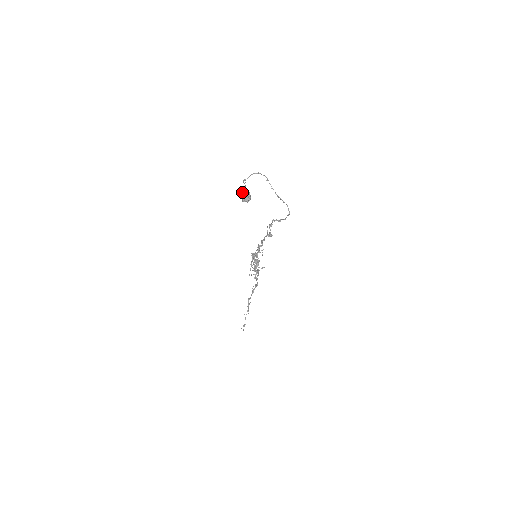
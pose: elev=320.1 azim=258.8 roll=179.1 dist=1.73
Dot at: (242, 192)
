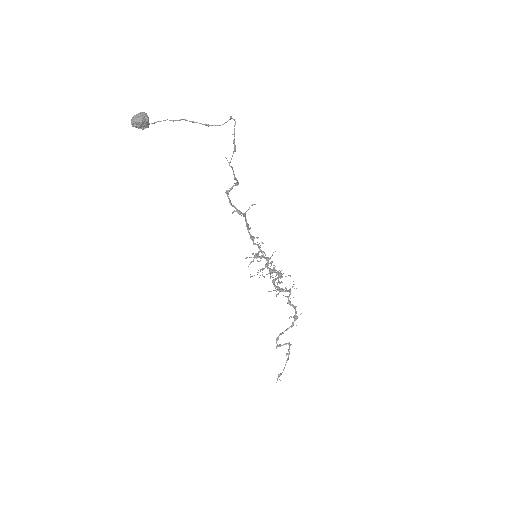
Dot at: occluded
